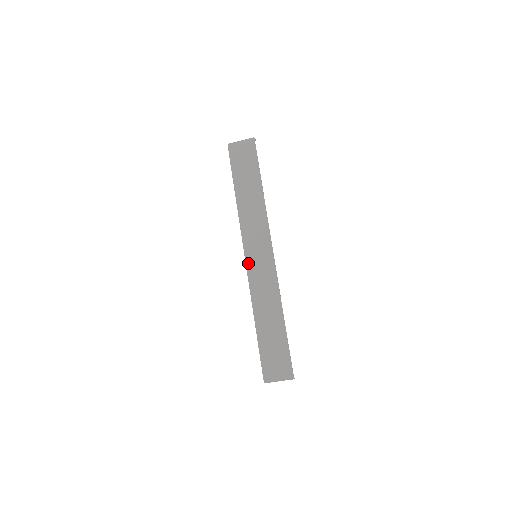
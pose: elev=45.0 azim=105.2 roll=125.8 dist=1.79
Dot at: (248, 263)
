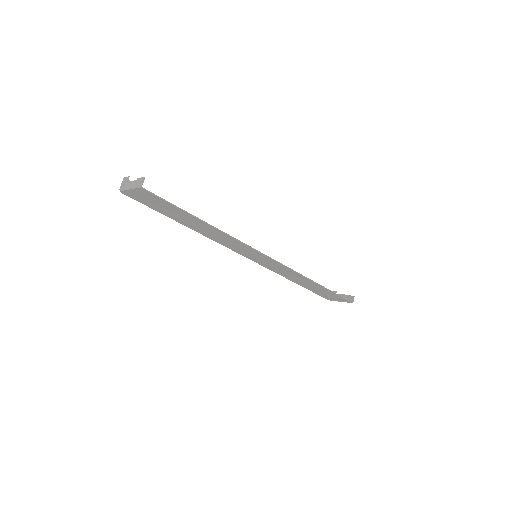
Dot at: (253, 260)
